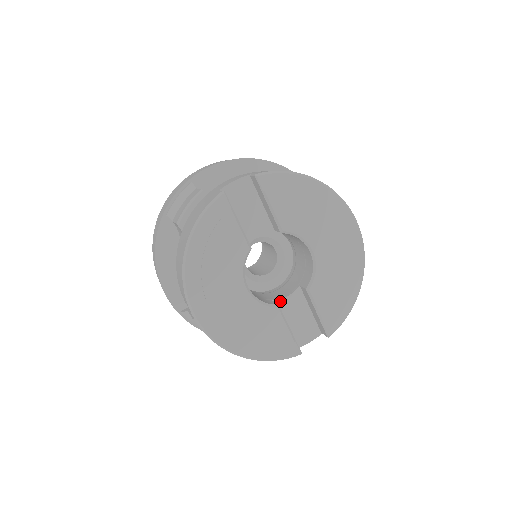
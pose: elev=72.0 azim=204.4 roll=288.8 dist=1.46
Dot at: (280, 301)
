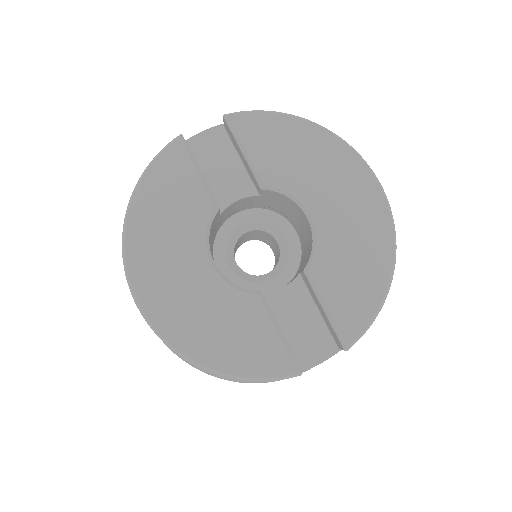
Dot at: (270, 294)
